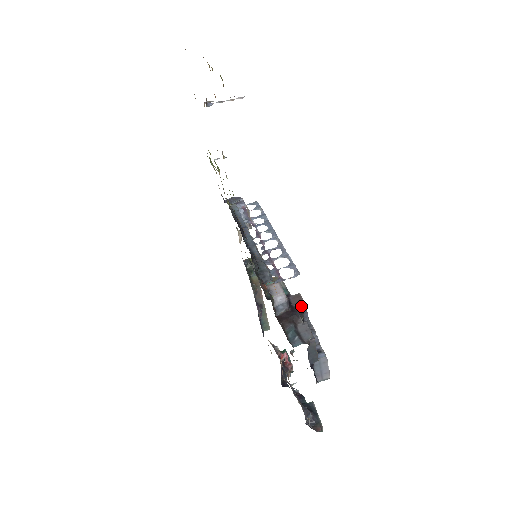
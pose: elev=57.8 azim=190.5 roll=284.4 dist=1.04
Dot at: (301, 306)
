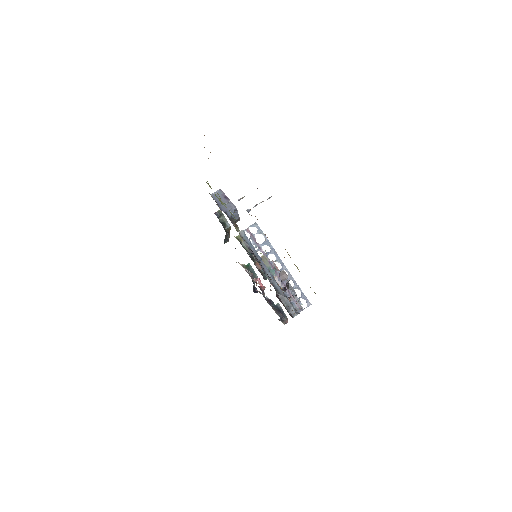
Dot at: occluded
